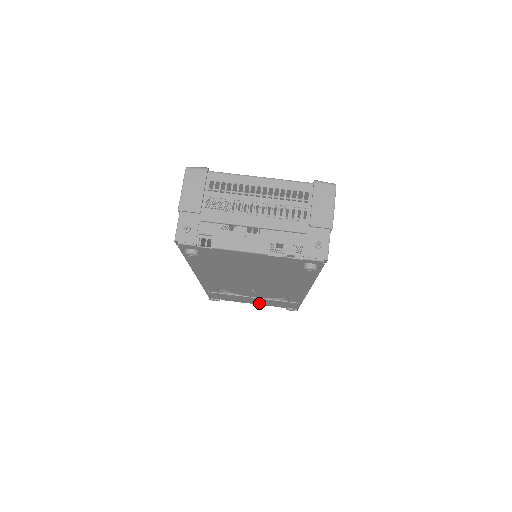
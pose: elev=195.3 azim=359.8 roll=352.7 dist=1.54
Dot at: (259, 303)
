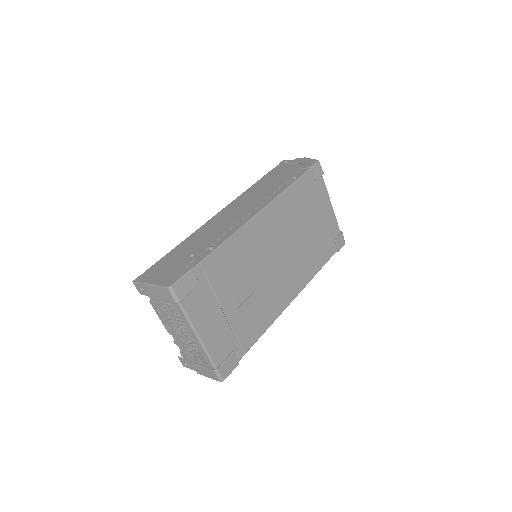
Dot at: occluded
